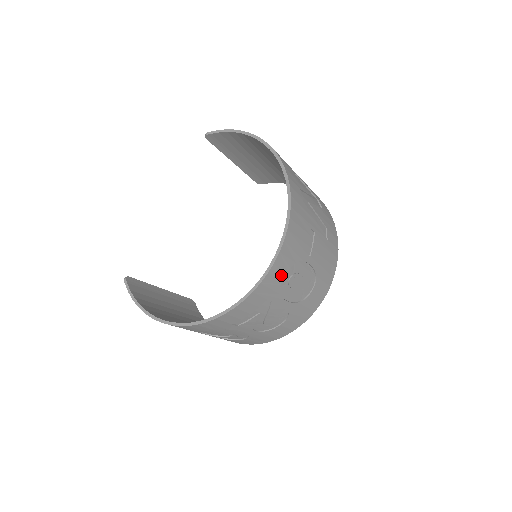
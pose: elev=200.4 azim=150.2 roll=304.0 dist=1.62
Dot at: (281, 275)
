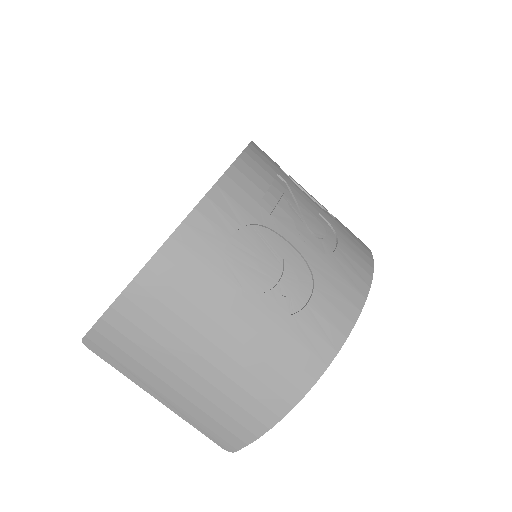
Dot at: occluded
